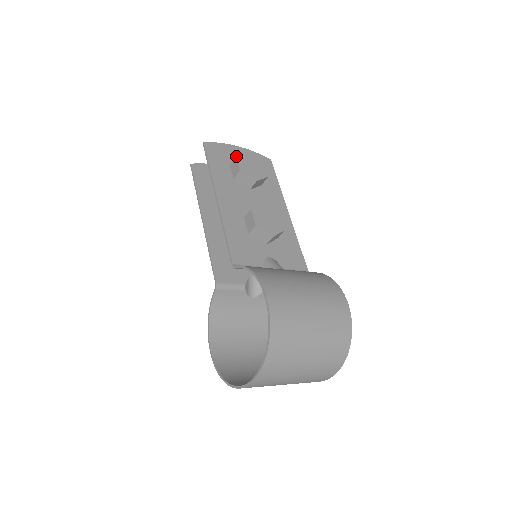
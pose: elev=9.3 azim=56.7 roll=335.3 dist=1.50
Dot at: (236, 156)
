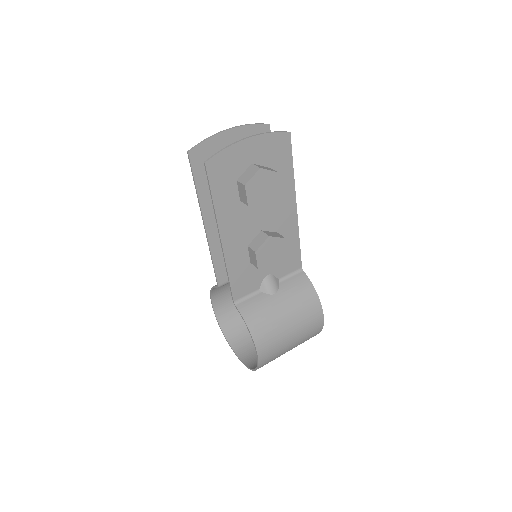
Dot at: (245, 185)
